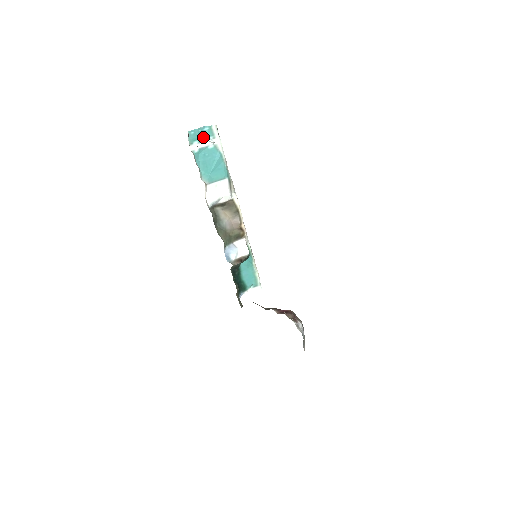
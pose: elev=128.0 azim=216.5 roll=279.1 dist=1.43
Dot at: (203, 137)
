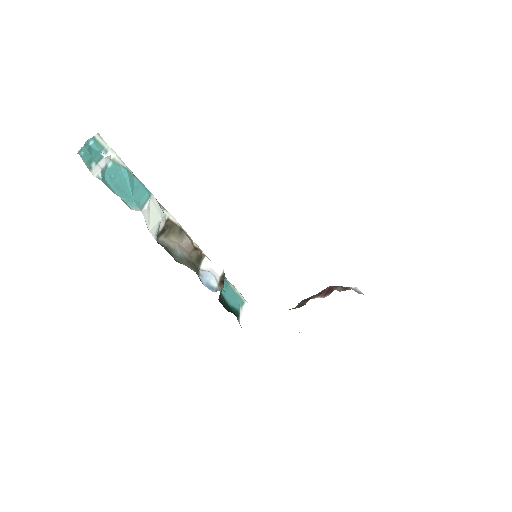
Dot at: (95, 155)
